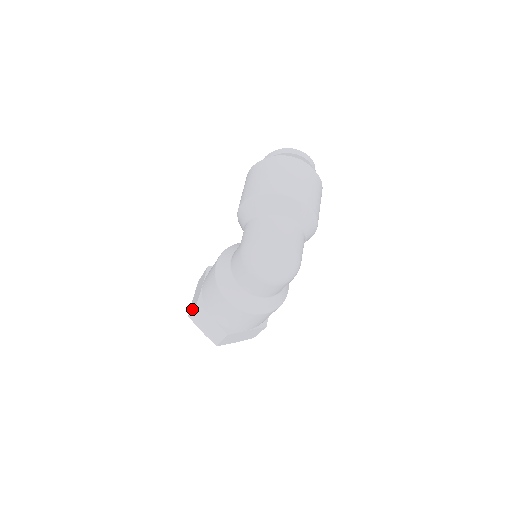
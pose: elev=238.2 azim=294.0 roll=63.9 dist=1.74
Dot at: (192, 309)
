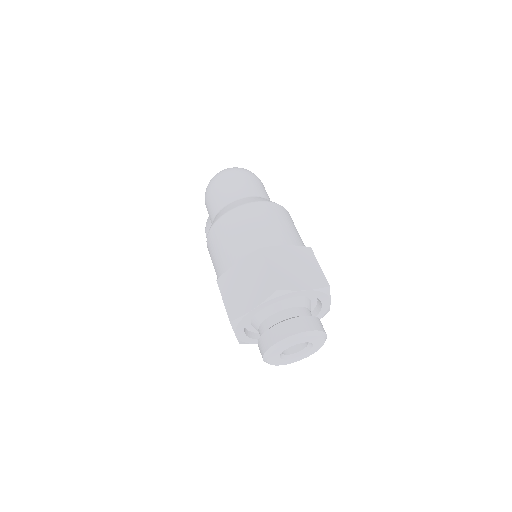
Dot at: occluded
